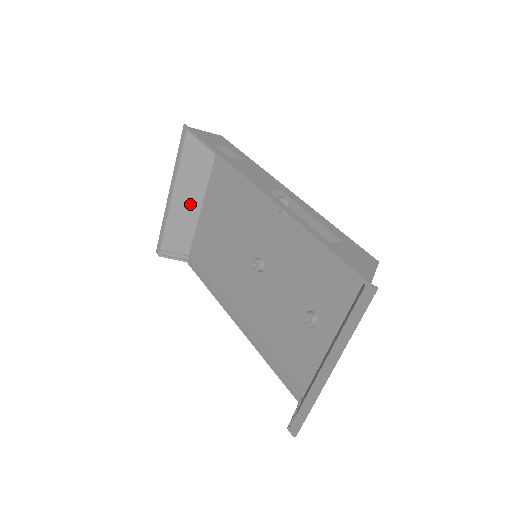
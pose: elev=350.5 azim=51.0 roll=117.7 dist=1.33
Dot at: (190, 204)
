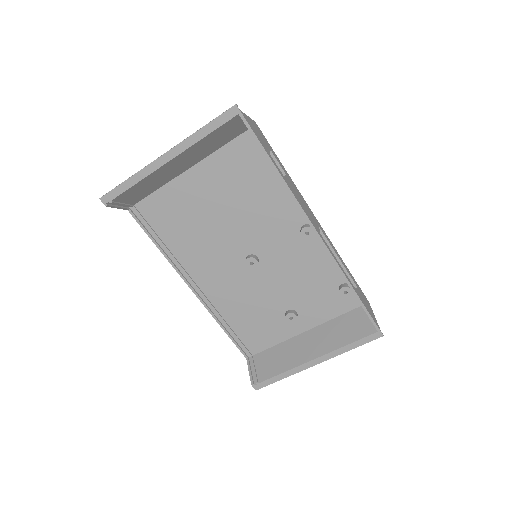
Dot at: (178, 168)
